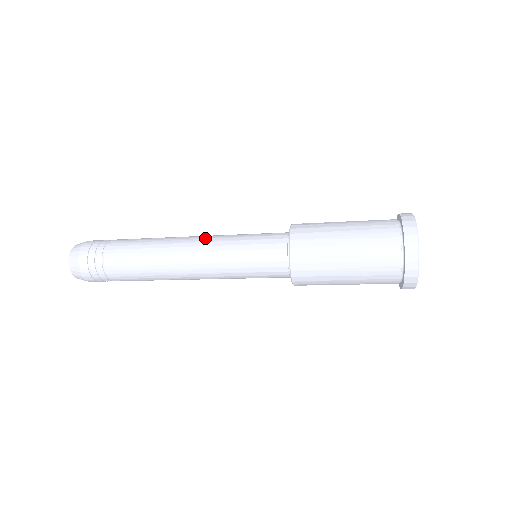
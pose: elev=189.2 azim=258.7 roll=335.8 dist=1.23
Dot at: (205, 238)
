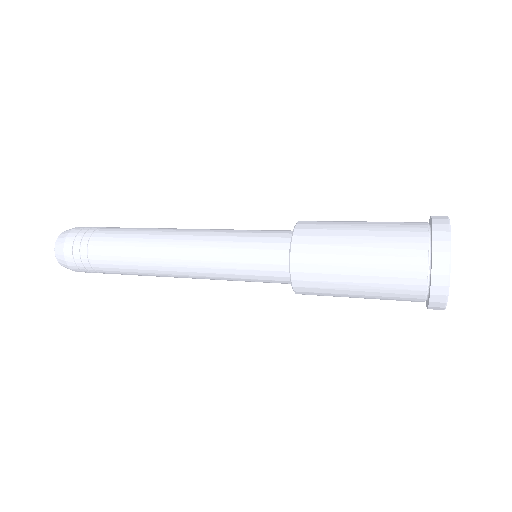
Dot at: (193, 261)
